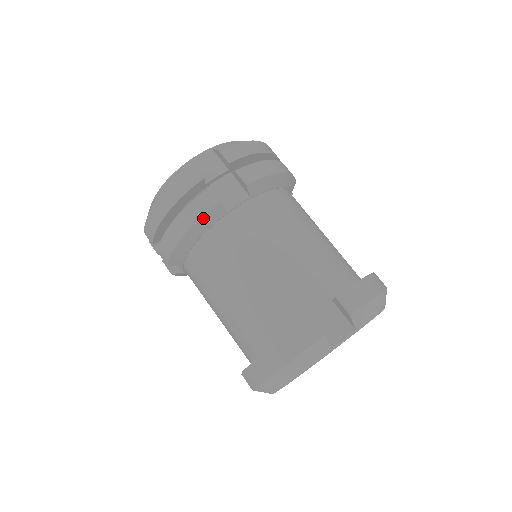
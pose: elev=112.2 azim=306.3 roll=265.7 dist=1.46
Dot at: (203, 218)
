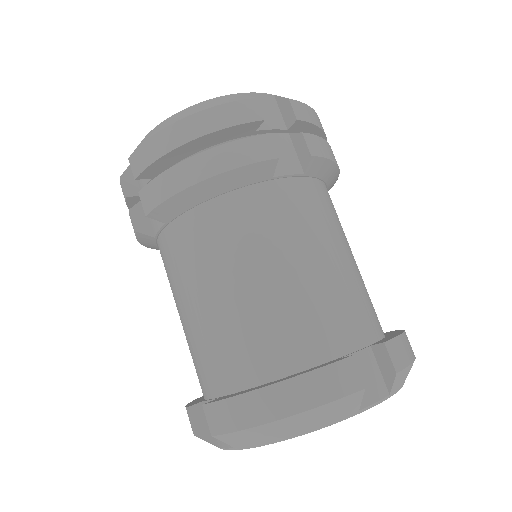
Dot at: (244, 168)
